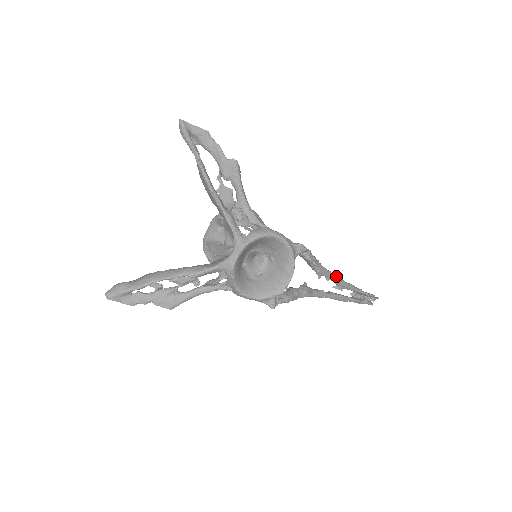
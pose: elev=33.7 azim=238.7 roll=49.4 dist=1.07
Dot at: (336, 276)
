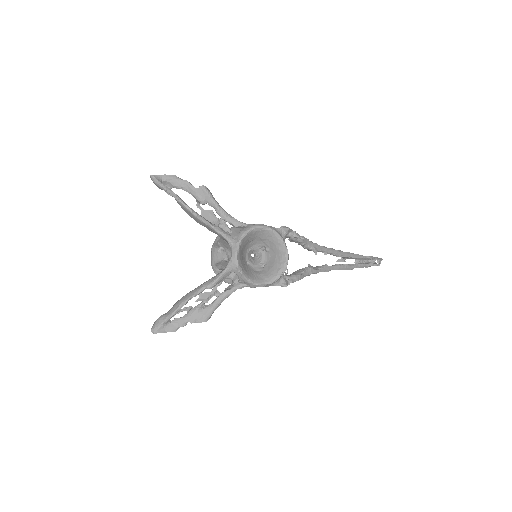
Dot at: (331, 249)
